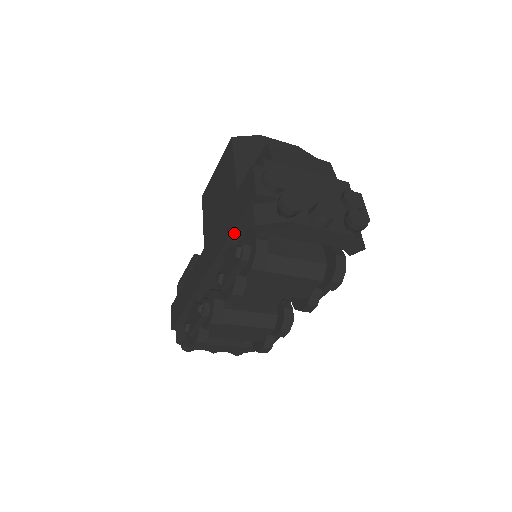
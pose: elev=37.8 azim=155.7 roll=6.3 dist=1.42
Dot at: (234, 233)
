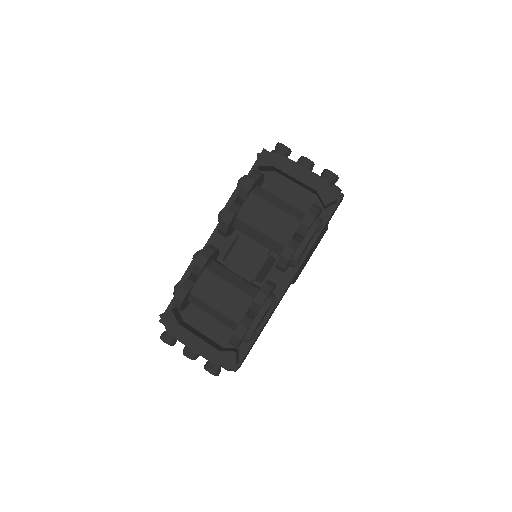
Dot at: occluded
